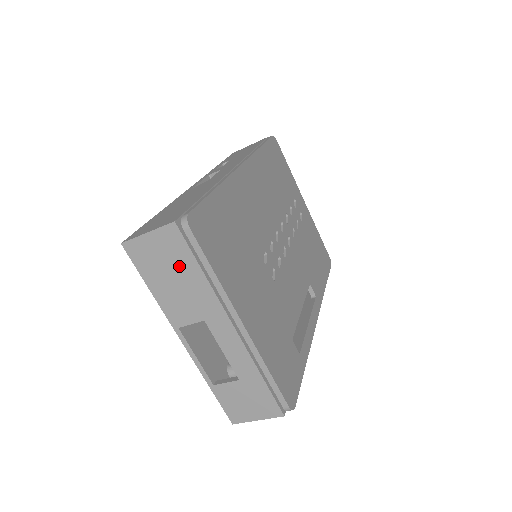
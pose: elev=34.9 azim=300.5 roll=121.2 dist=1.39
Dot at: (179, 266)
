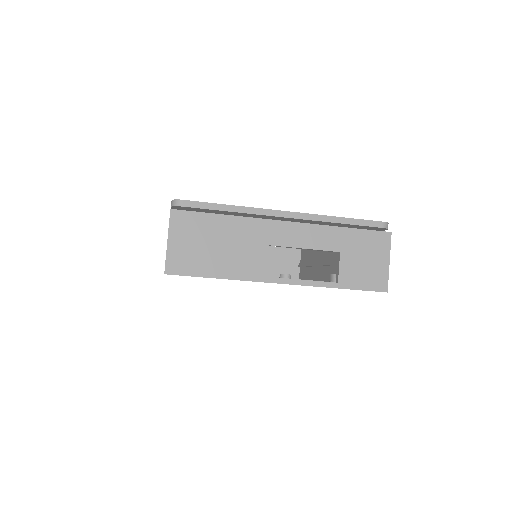
Dot at: (209, 233)
